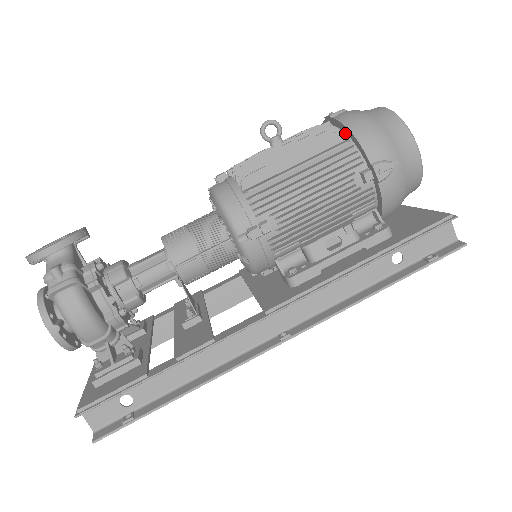
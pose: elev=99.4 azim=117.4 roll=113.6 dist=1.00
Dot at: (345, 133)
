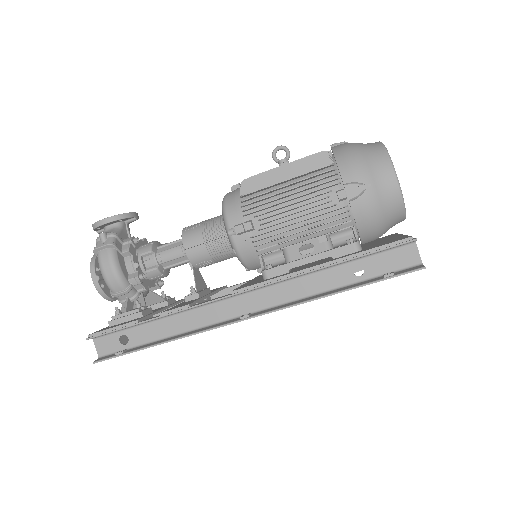
Dot at: (334, 159)
